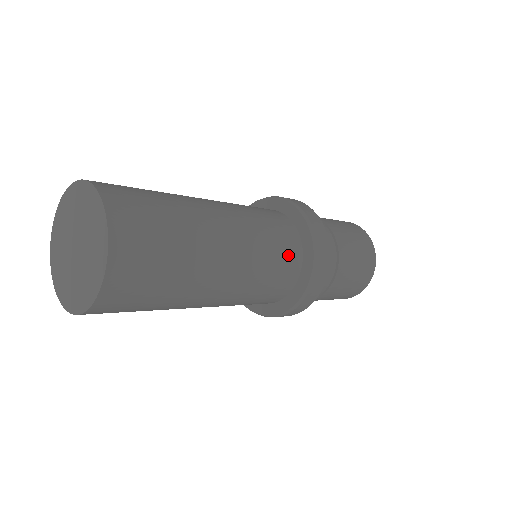
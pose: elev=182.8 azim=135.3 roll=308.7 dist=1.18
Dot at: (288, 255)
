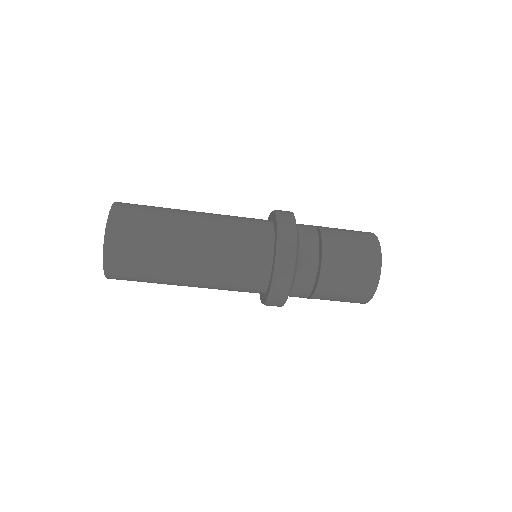
Dot at: (257, 227)
